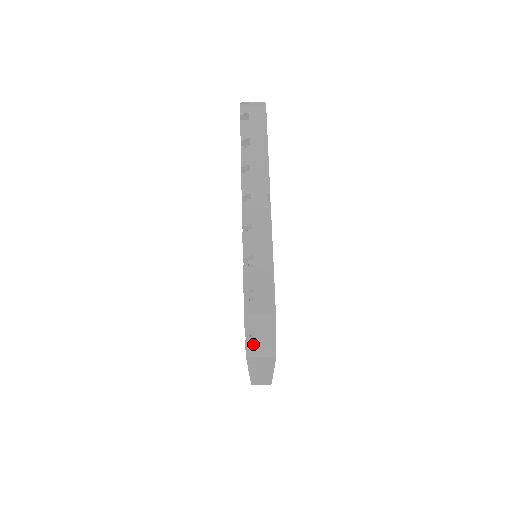
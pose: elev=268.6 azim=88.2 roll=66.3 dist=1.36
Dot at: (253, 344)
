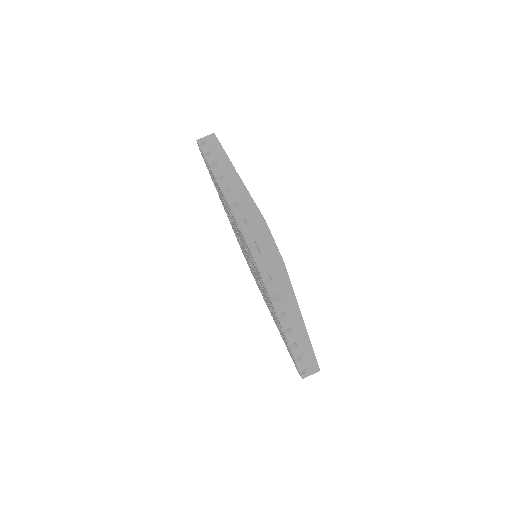
Dot at: (260, 257)
